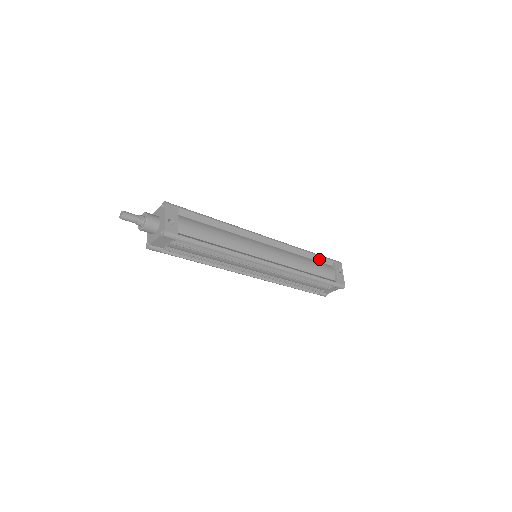
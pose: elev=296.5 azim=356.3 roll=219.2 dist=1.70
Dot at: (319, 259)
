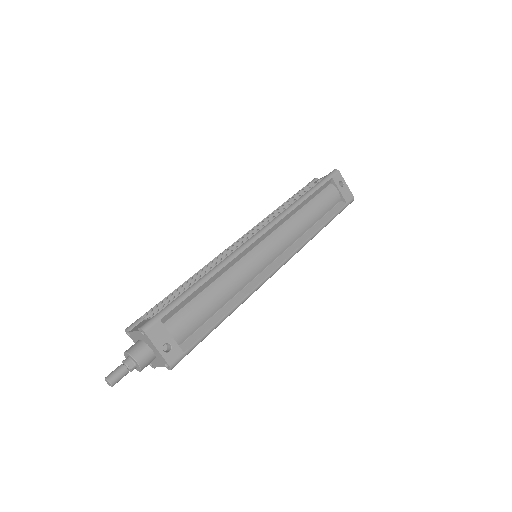
Dot at: (317, 192)
